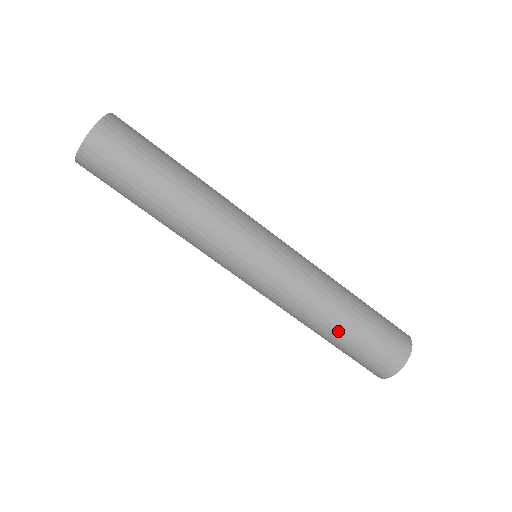
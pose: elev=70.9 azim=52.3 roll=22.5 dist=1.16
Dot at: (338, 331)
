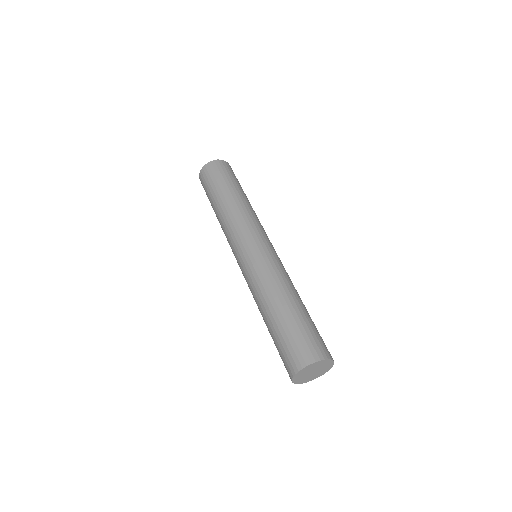
Dot at: (277, 311)
